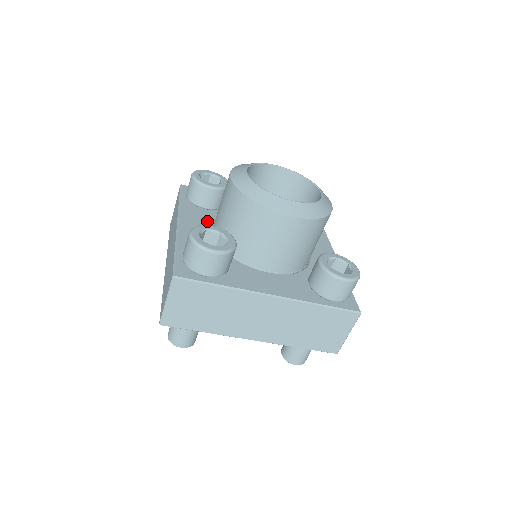
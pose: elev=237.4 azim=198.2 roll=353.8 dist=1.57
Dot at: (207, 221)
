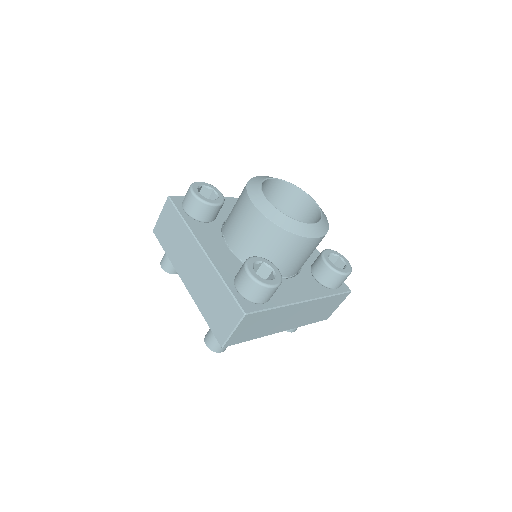
Dot at: (218, 238)
